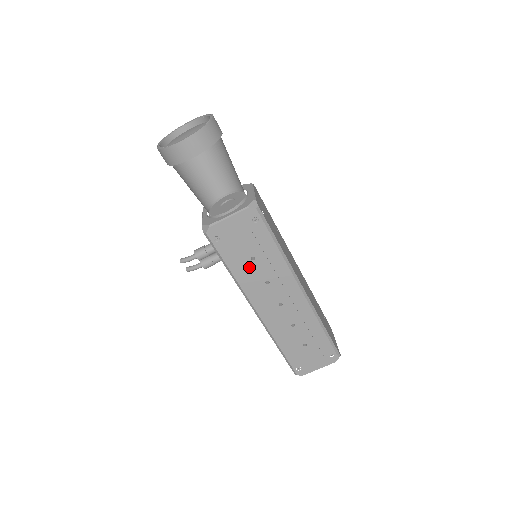
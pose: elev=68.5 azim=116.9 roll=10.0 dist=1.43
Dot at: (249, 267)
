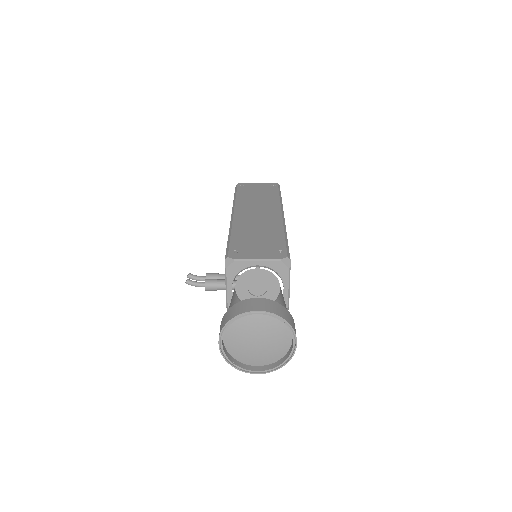
Dot at: occluded
